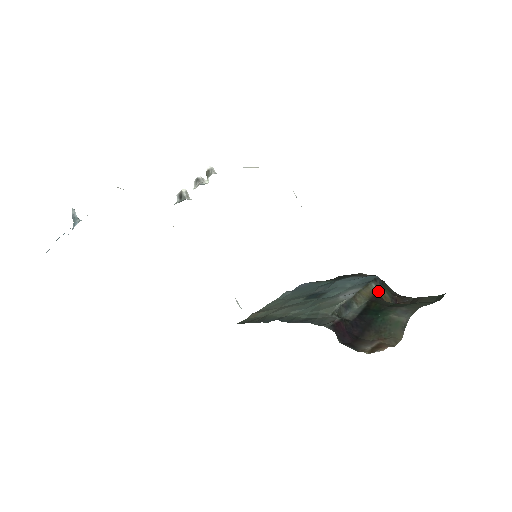
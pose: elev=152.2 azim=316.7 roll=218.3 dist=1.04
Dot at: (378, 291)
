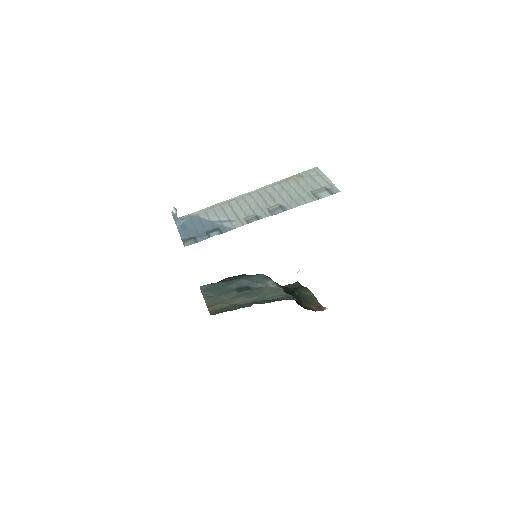
Dot at: occluded
